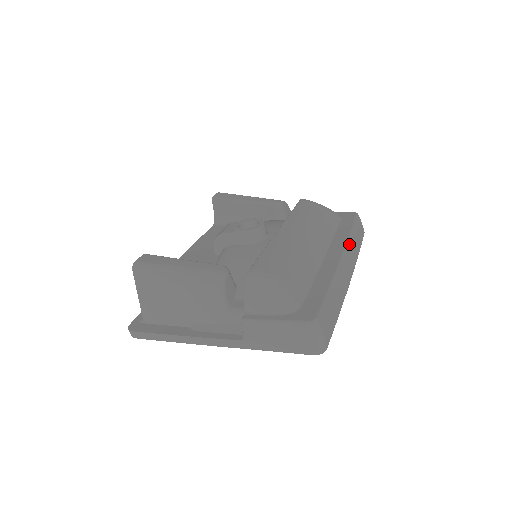
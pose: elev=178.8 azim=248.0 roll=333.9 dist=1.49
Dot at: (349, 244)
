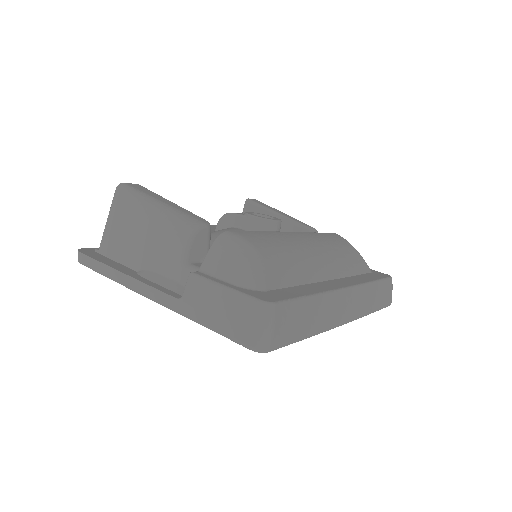
Dot at: (364, 288)
